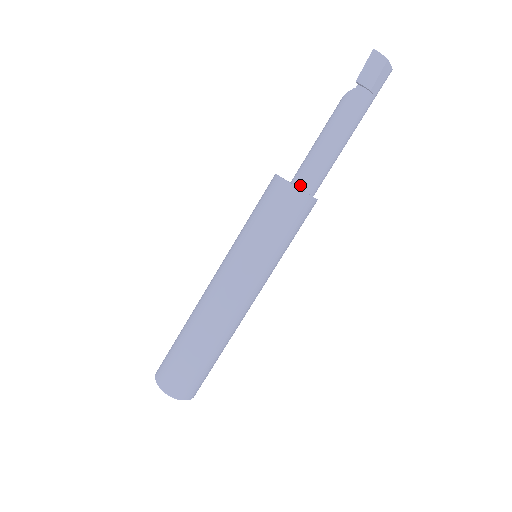
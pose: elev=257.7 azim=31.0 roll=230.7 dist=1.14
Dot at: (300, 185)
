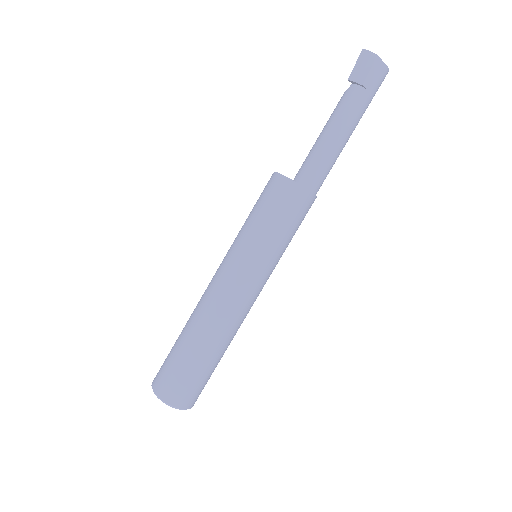
Dot at: (297, 181)
